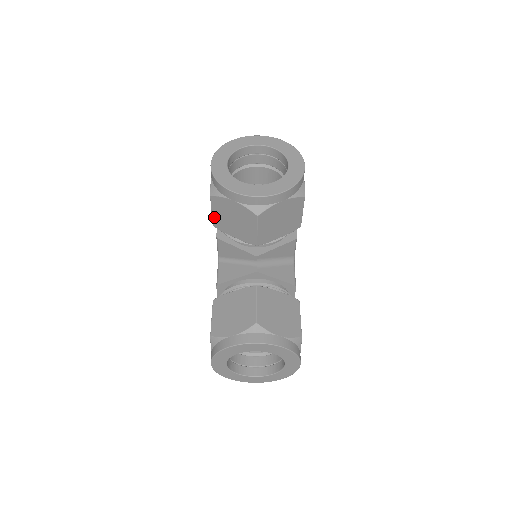
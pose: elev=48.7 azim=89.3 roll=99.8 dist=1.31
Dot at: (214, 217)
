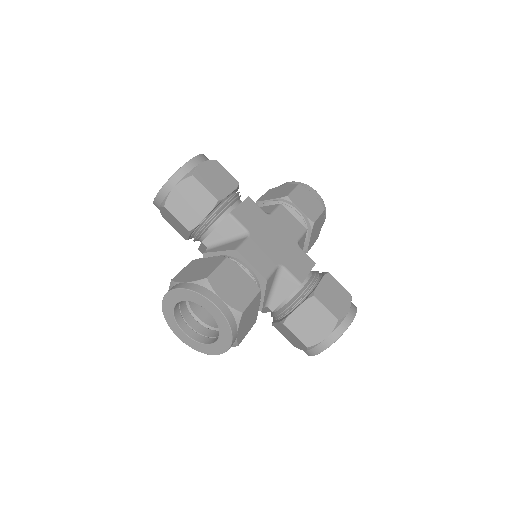
Dot at: (178, 232)
